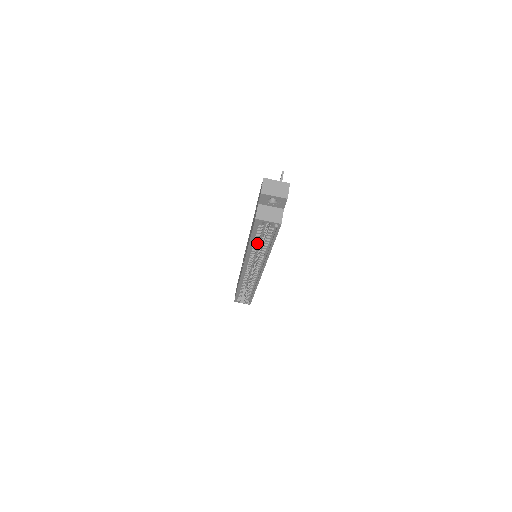
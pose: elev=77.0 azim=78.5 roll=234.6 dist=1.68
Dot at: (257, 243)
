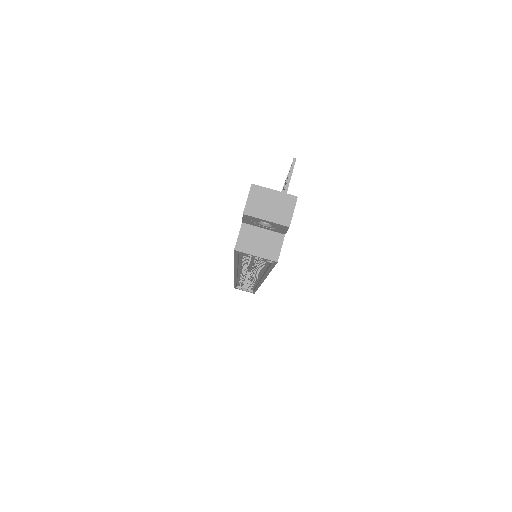
Dot at: (247, 262)
